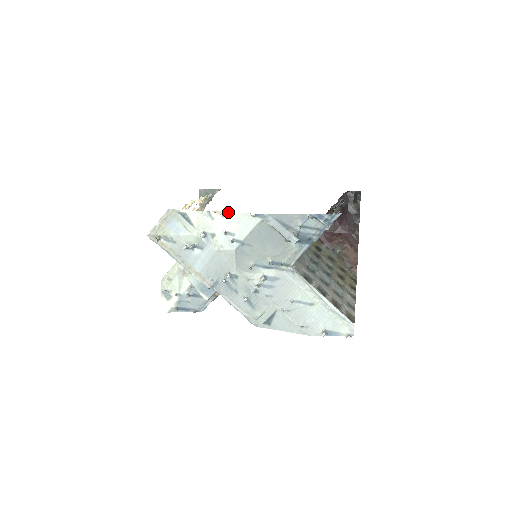
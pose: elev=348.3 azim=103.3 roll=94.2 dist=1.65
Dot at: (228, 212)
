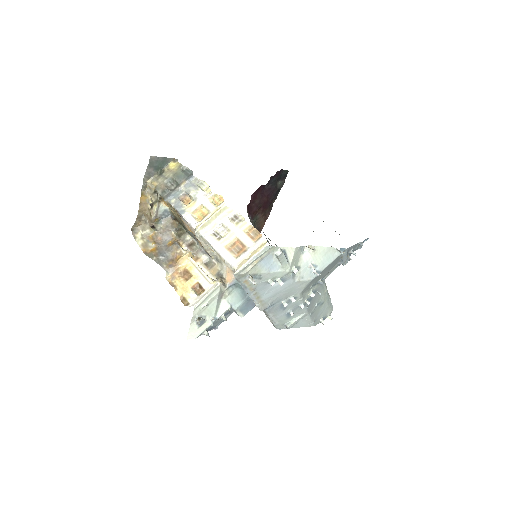
Dot at: (318, 246)
